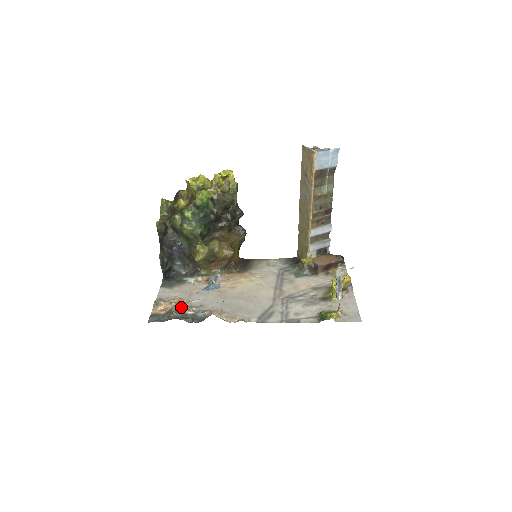
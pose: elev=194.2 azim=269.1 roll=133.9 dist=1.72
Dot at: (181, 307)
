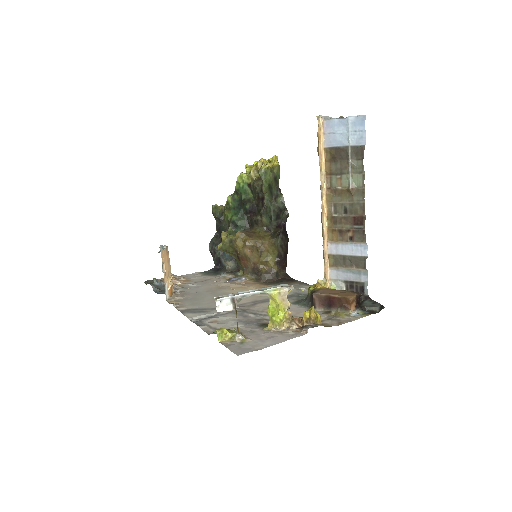
Dot at: occluded
